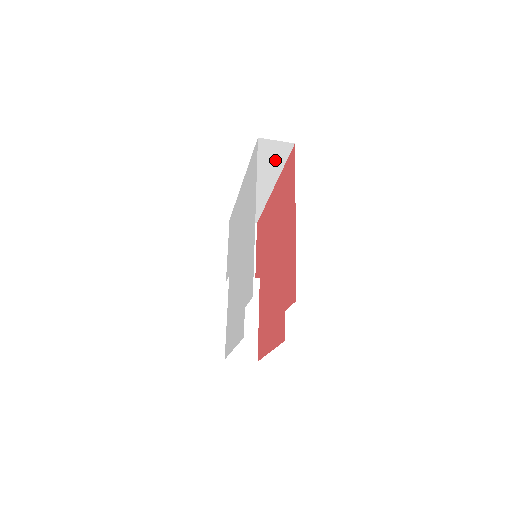
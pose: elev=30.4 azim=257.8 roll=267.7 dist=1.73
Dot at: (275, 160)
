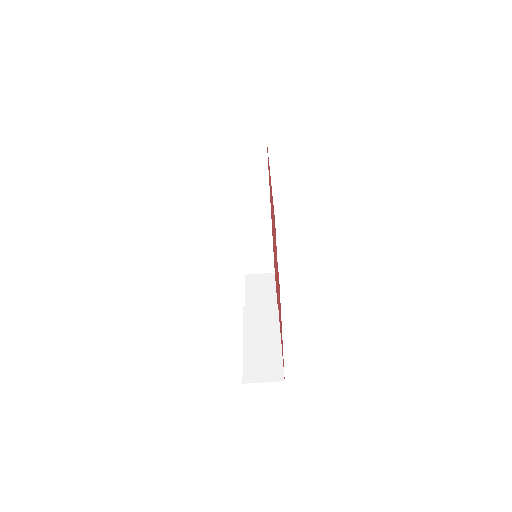
Dot at: (257, 167)
